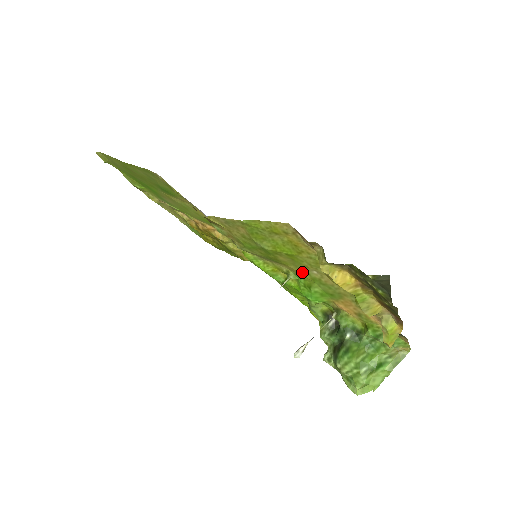
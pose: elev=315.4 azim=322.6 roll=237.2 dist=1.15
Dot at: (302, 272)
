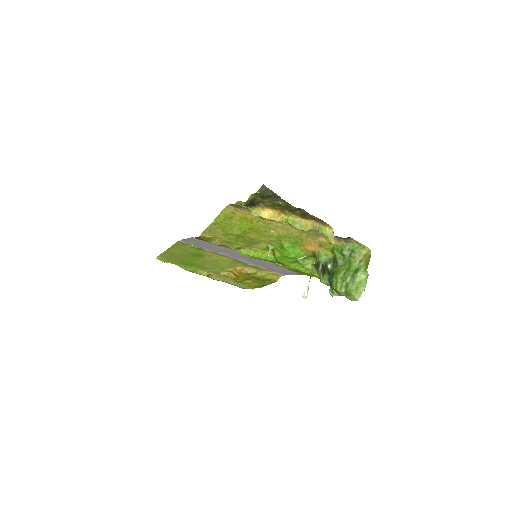
Dot at: (269, 238)
